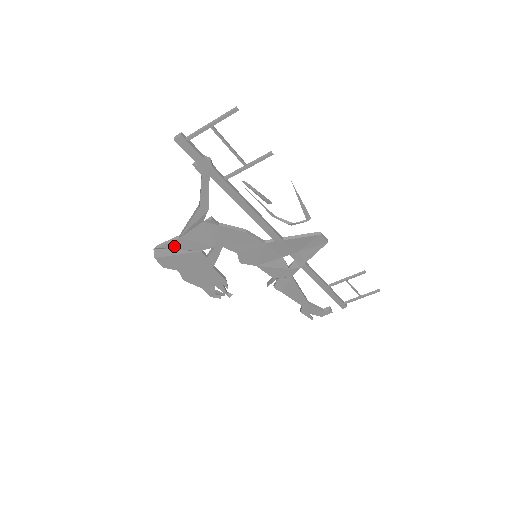
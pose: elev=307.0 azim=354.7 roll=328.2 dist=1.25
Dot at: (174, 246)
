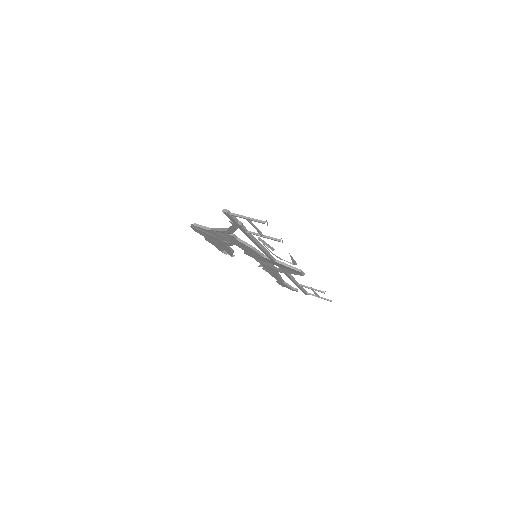
Dot at: (205, 230)
